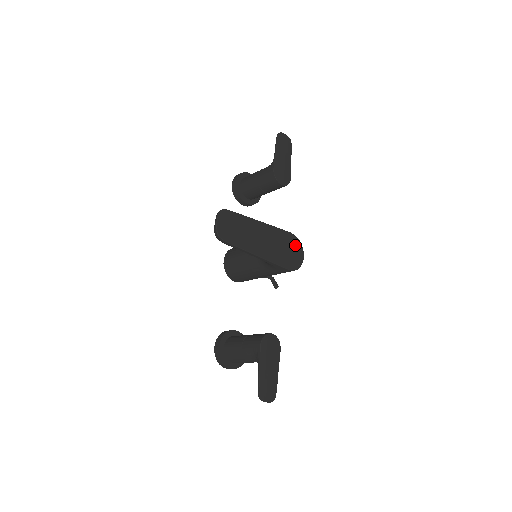
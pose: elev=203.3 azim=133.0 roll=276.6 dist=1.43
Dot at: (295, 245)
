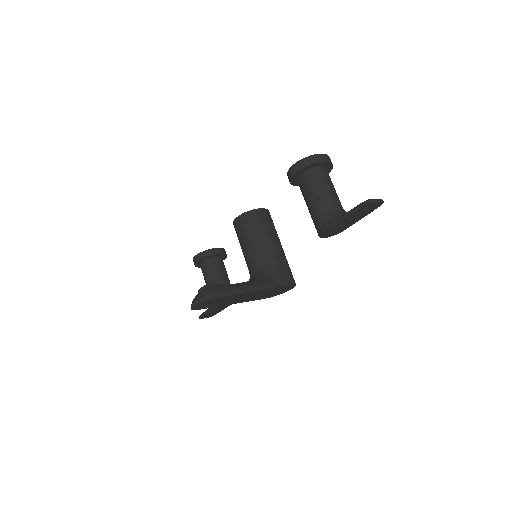
Dot at: (287, 288)
